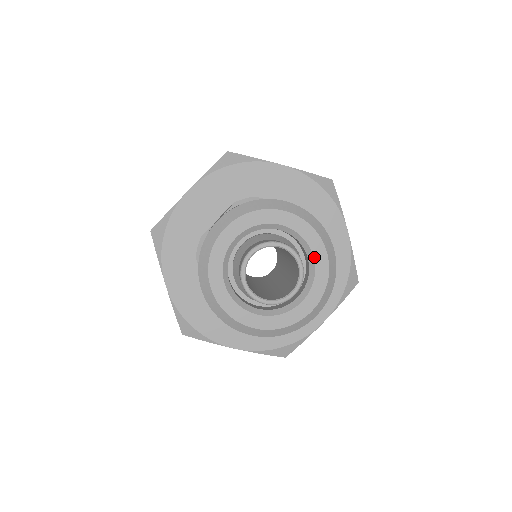
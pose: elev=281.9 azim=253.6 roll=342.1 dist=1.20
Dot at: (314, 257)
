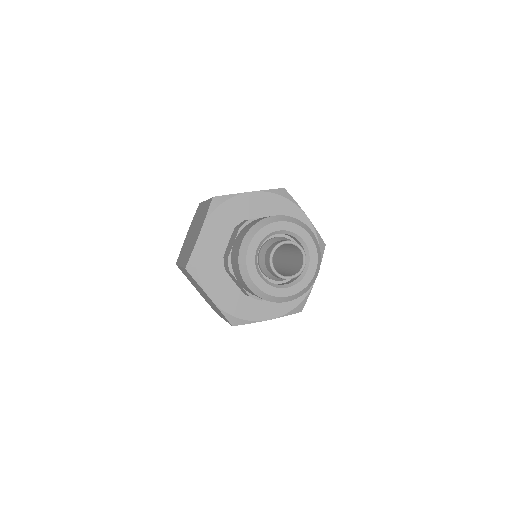
Dot at: (304, 241)
